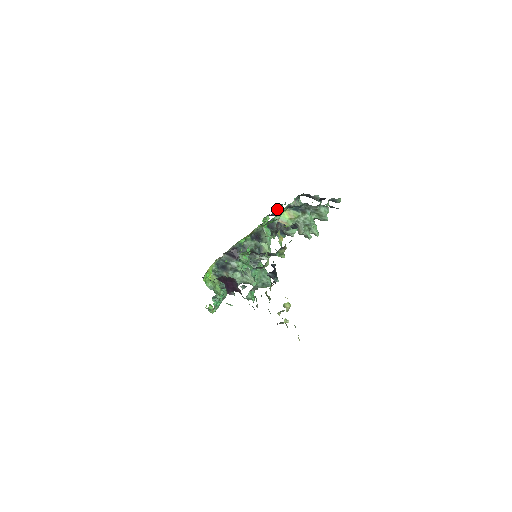
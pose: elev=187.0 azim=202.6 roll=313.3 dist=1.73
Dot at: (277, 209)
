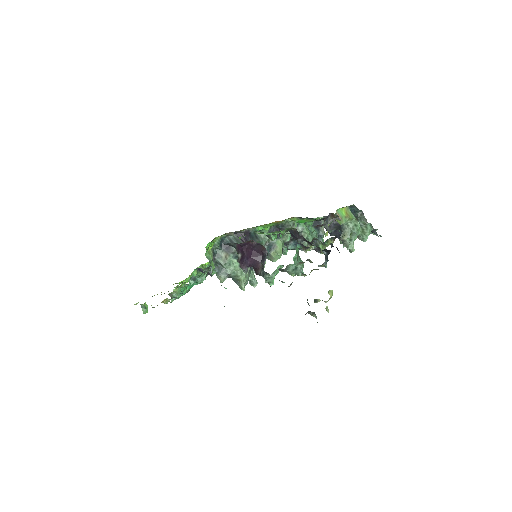
Dot at: occluded
